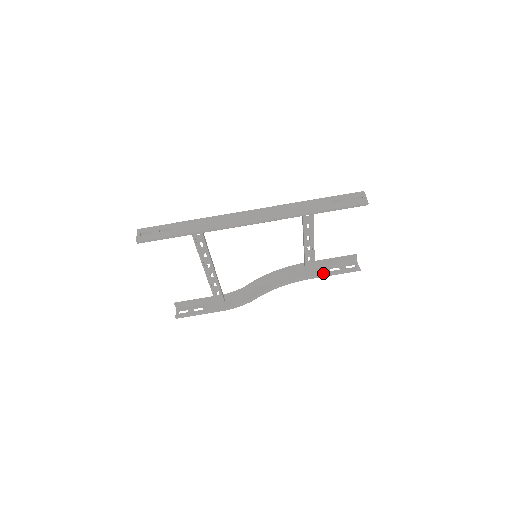
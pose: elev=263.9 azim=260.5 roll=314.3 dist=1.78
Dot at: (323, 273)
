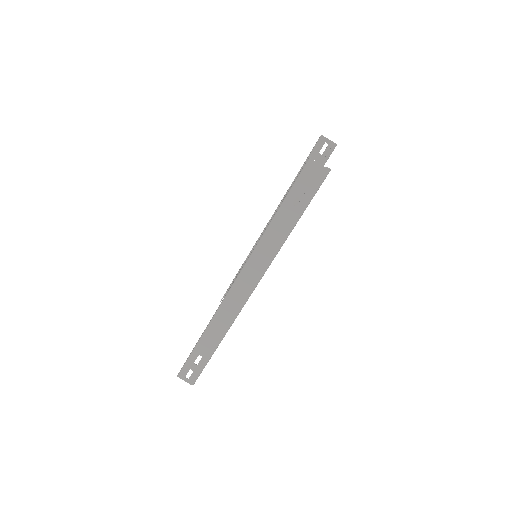
Dot at: occluded
